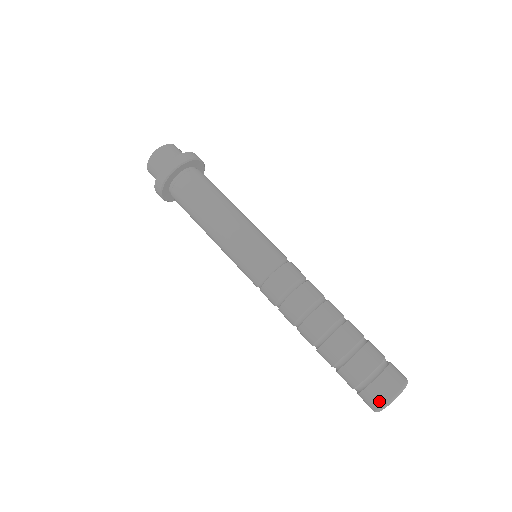
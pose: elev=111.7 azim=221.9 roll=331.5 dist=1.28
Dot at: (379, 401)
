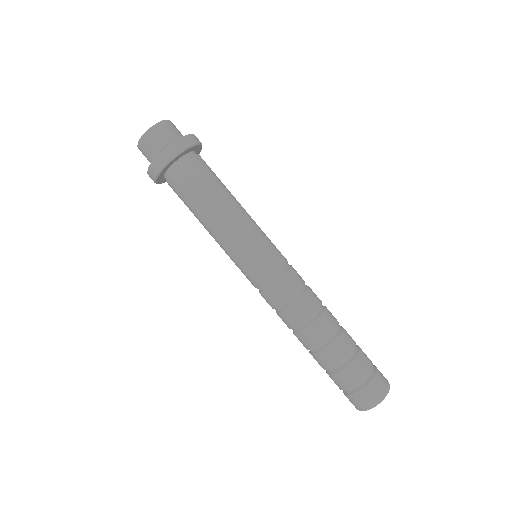
Dot at: (354, 405)
